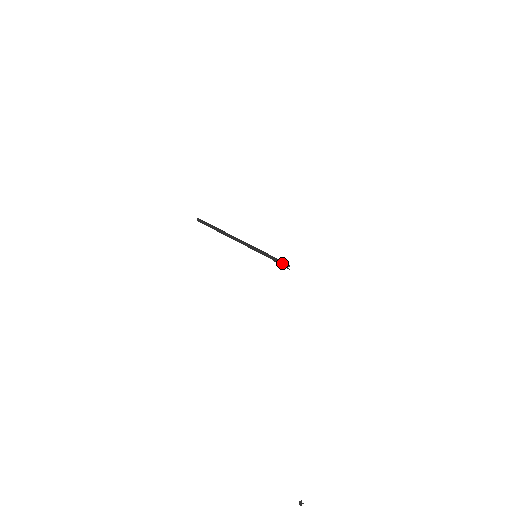
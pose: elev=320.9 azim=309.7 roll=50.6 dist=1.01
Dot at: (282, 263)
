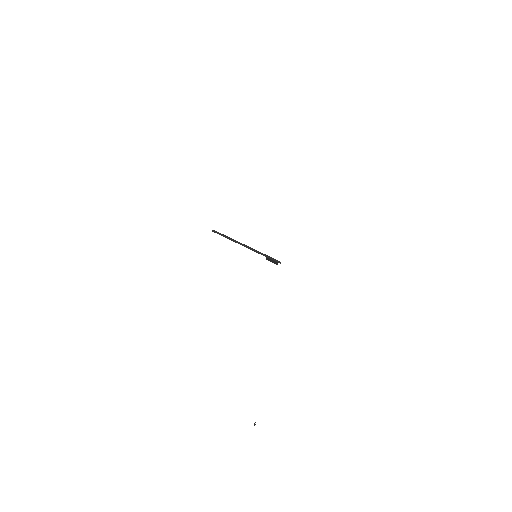
Dot at: (277, 261)
